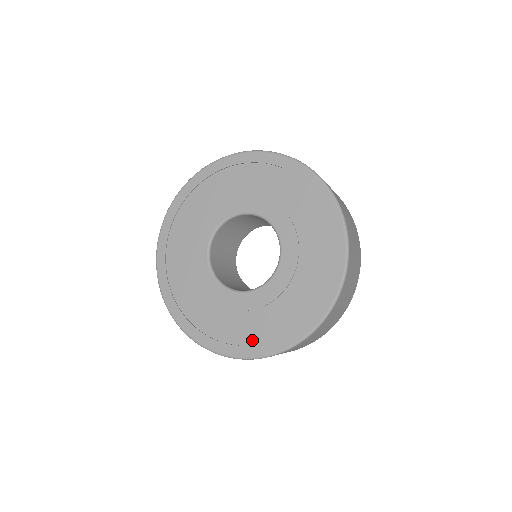
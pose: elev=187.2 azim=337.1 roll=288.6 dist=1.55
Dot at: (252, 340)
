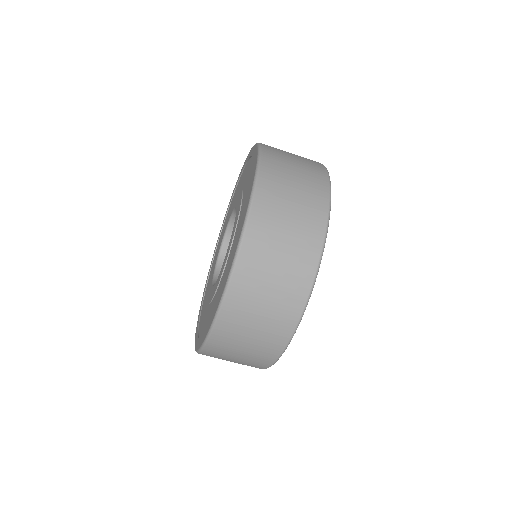
Dot at: occluded
